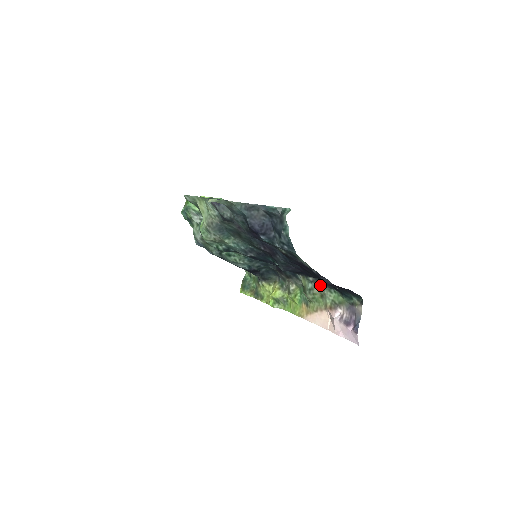
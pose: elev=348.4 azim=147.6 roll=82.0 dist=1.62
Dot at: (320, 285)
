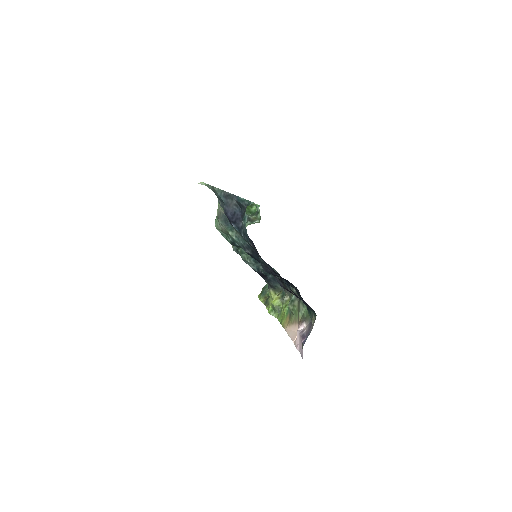
Dot at: occluded
